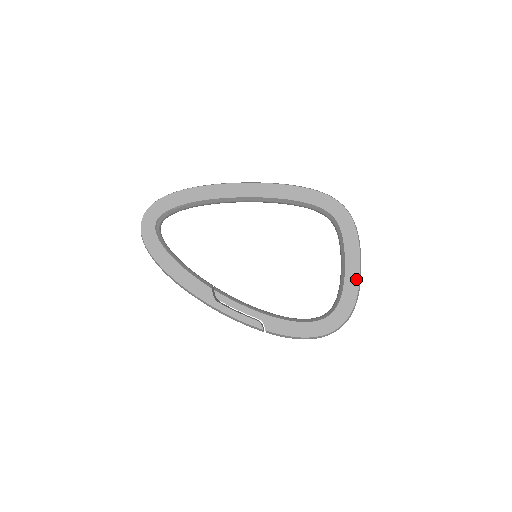
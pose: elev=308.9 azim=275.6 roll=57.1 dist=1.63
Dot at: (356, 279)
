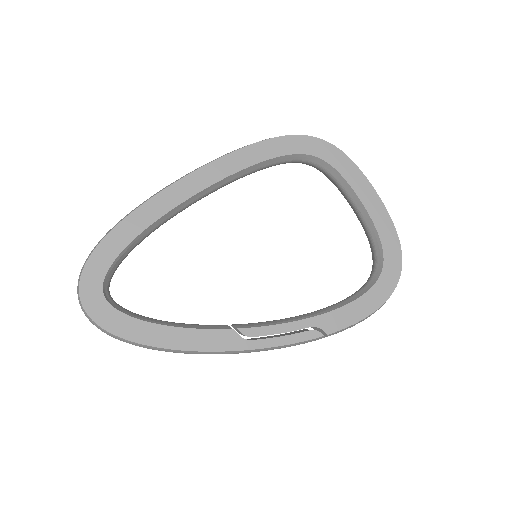
Dot at: (383, 211)
